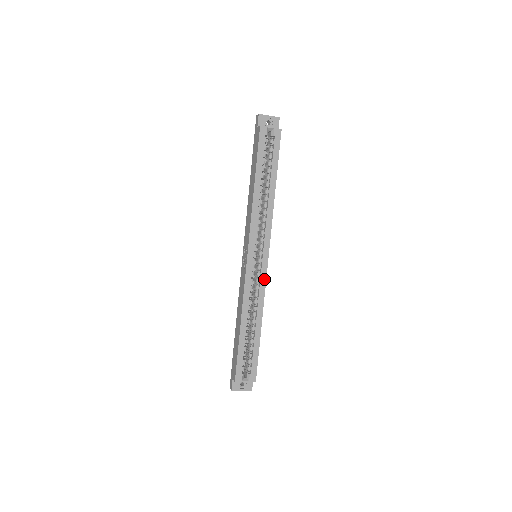
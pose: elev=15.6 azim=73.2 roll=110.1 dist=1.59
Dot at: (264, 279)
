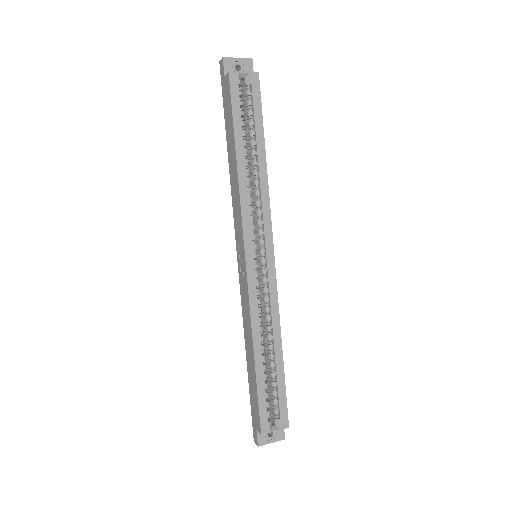
Dot at: (274, 285)
